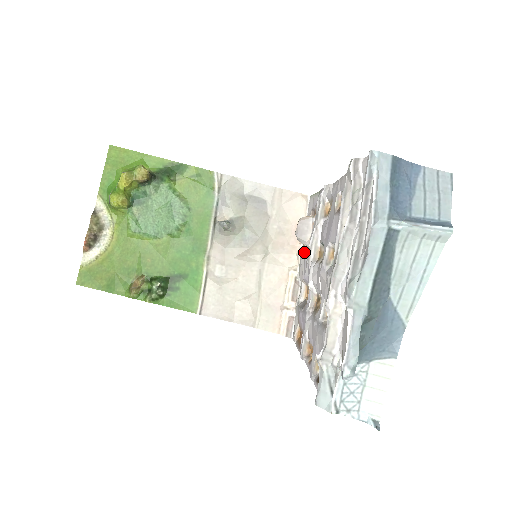
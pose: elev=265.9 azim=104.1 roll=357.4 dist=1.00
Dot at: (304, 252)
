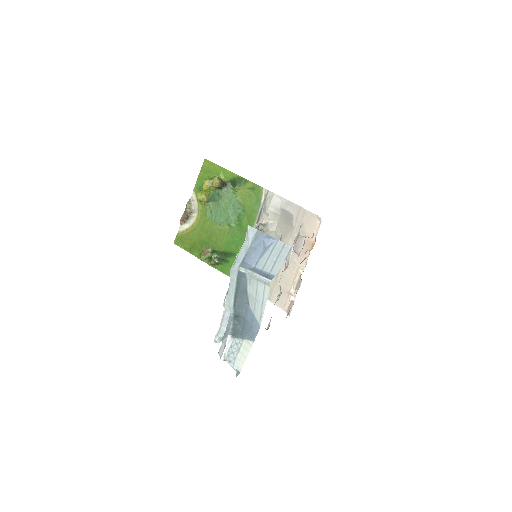
Dot at: (304, 259)
